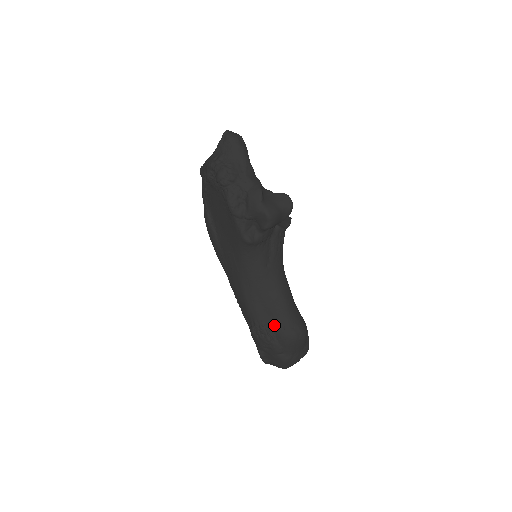
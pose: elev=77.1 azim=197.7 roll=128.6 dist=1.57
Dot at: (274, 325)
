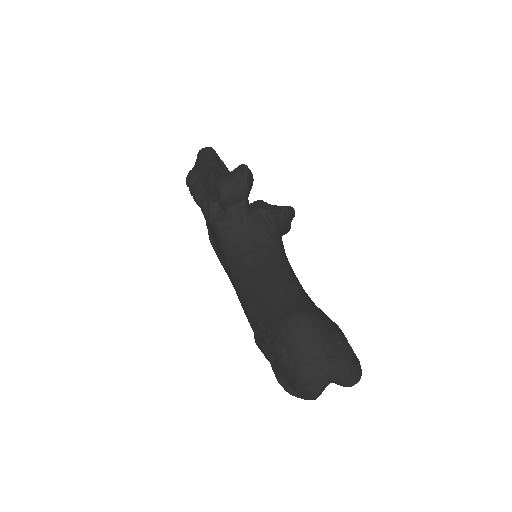
Dot at: (268, 318)
